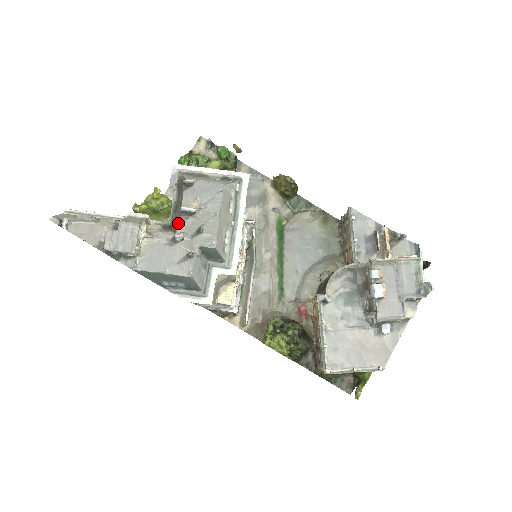
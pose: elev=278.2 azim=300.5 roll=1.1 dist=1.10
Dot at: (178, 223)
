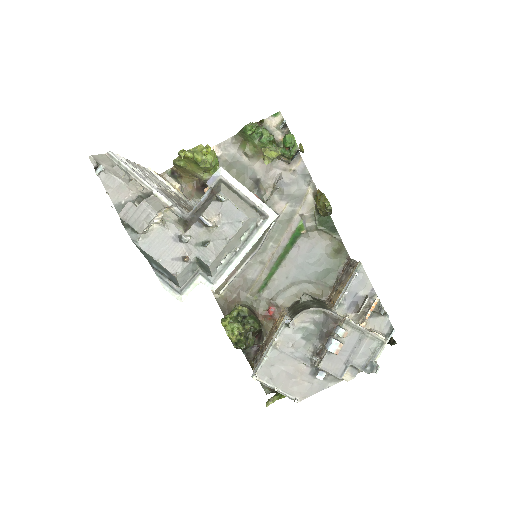
Dot at: (192, 226)
